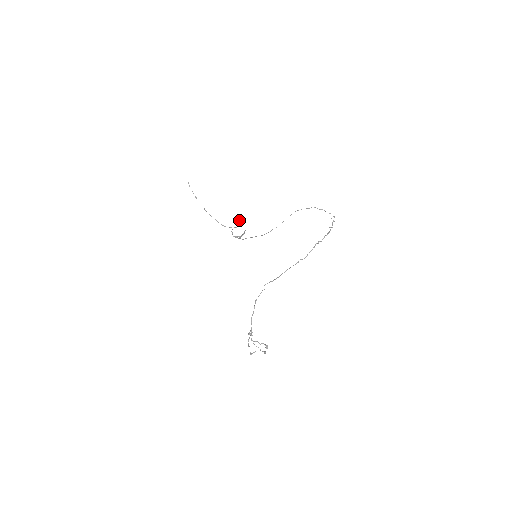
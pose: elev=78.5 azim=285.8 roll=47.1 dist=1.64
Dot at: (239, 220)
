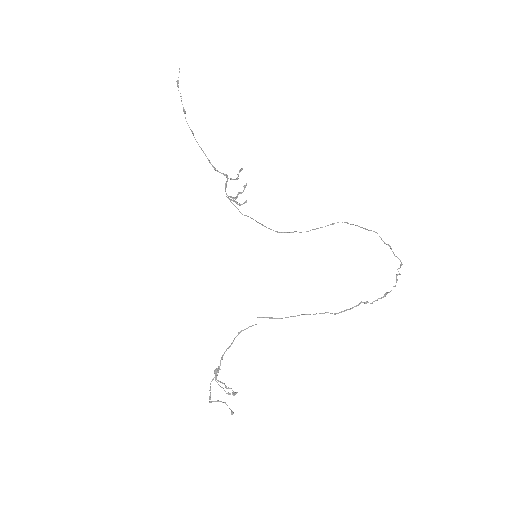
Dot at: (242, 169)
